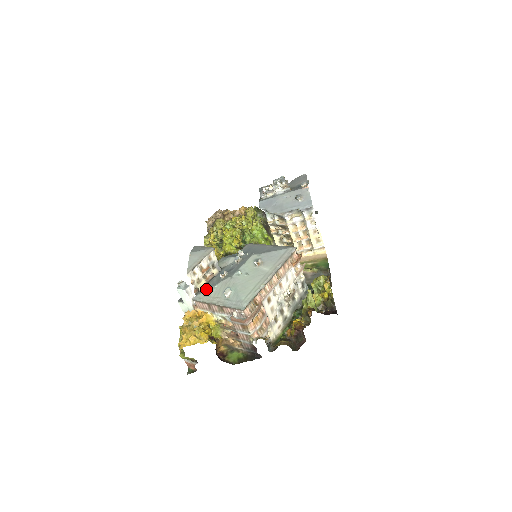
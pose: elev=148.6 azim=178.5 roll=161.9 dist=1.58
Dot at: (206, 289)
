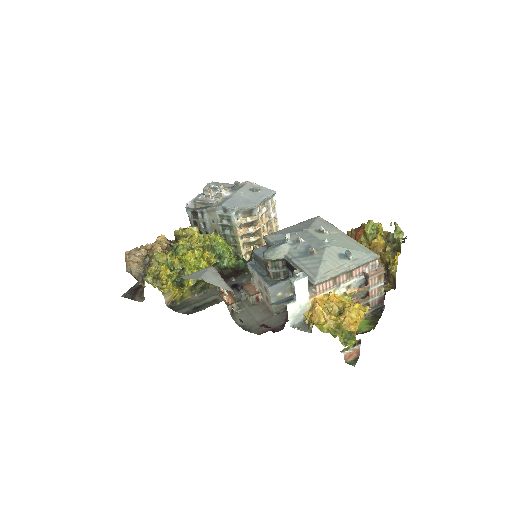
Dot at: (317, 268)
